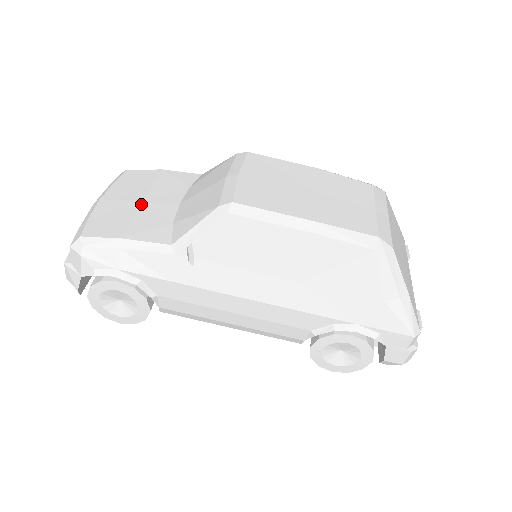
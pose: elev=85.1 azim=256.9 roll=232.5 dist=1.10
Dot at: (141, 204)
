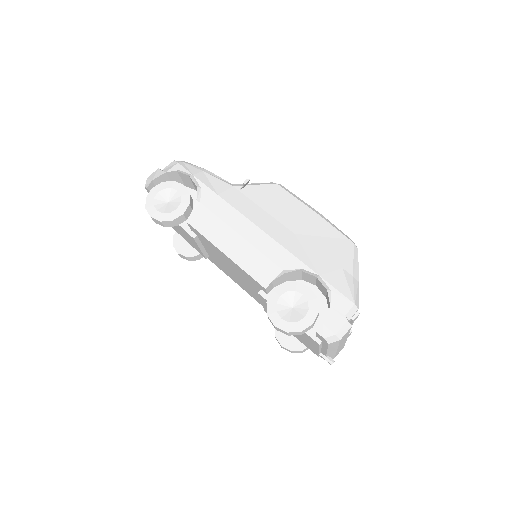
Dot at: occluded
